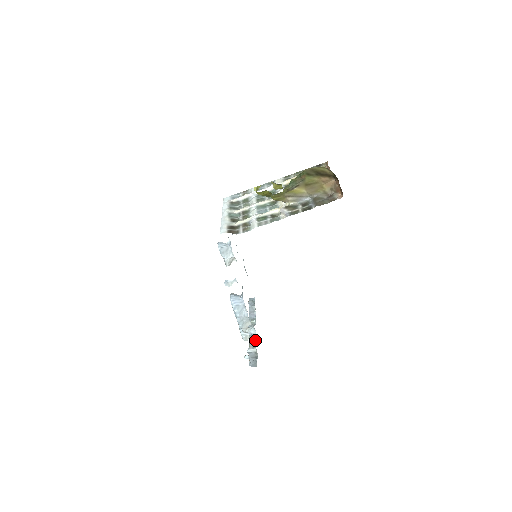
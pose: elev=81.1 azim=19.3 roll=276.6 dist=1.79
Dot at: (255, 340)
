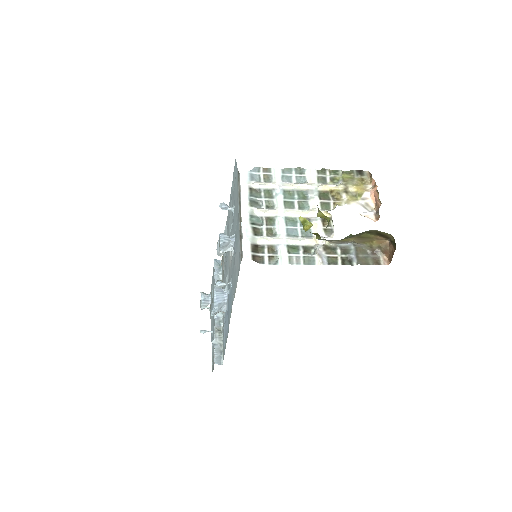
Dot at: (221, 327)
